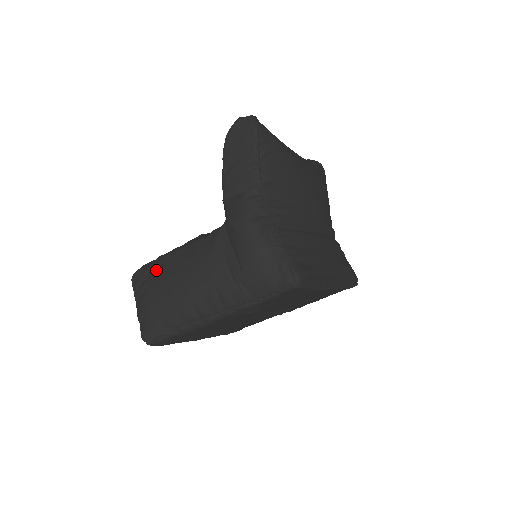
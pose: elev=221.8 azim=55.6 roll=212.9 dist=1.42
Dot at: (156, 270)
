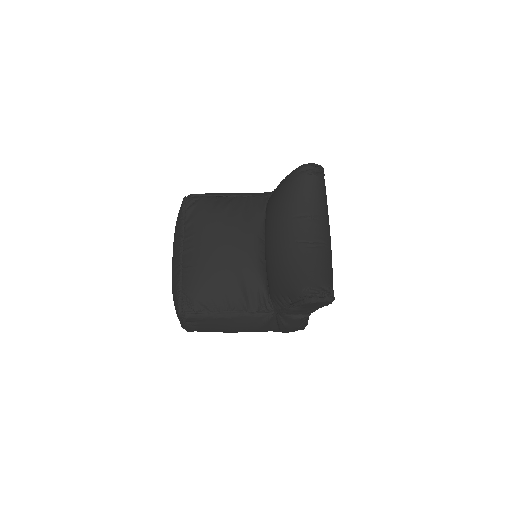
Dot at: (210, 323)
